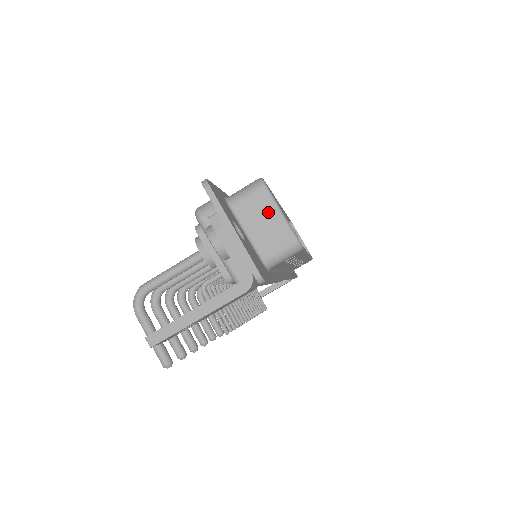
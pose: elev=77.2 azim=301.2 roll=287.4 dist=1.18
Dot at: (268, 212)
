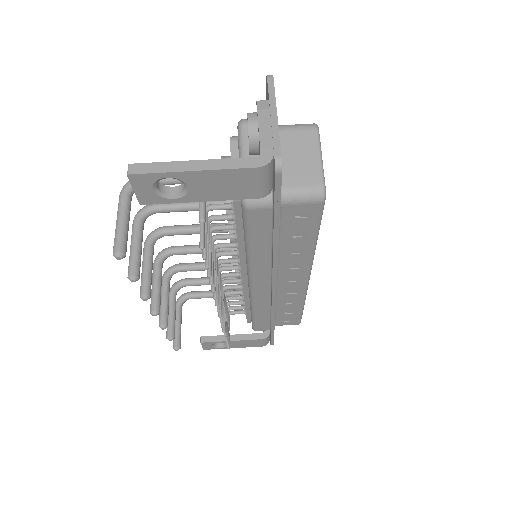
Dot at: (309, 149)
